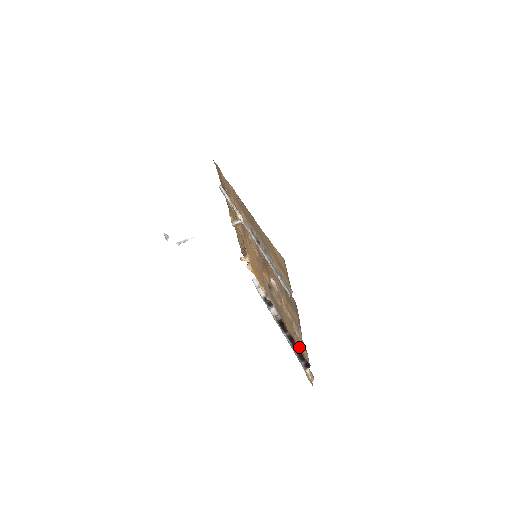
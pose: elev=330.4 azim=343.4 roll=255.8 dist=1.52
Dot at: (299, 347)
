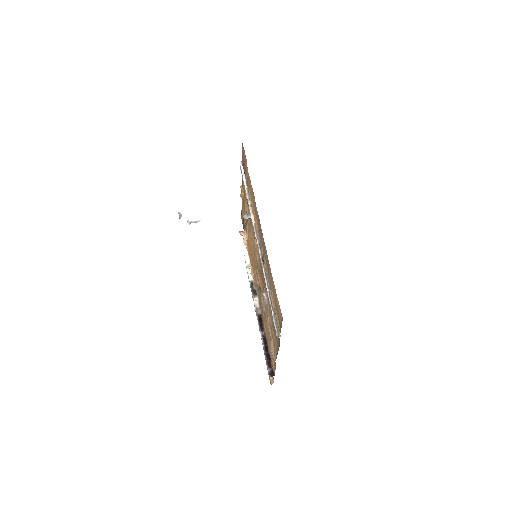
Dot at: (270, 354)
